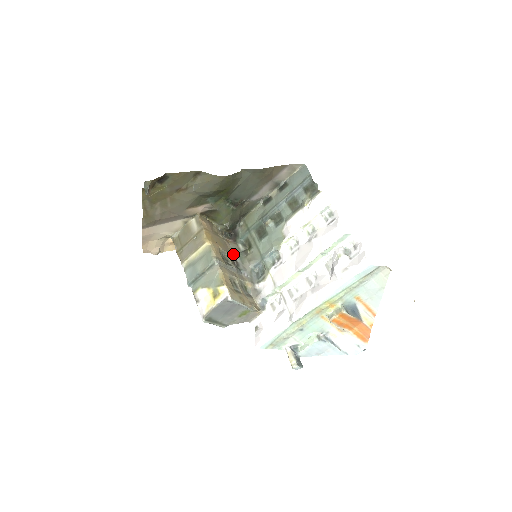
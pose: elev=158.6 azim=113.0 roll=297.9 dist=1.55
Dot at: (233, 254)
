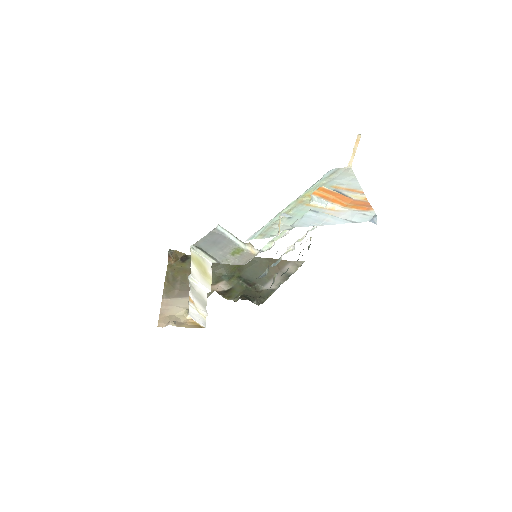
Dot at: occluded
